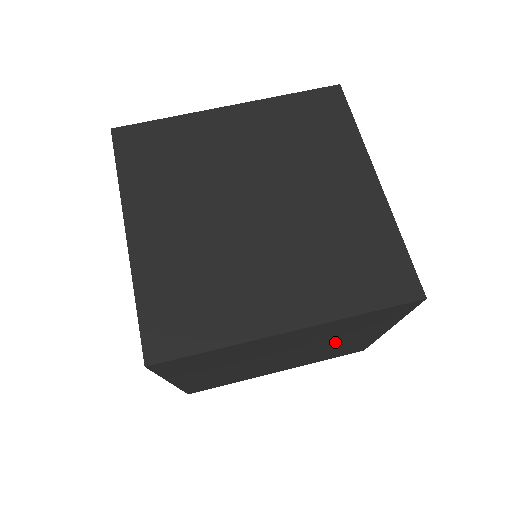
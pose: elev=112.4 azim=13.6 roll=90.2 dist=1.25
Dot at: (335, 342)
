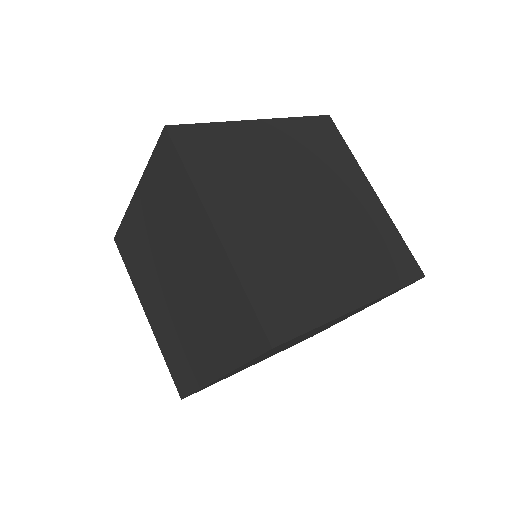
Dot at: occluded
